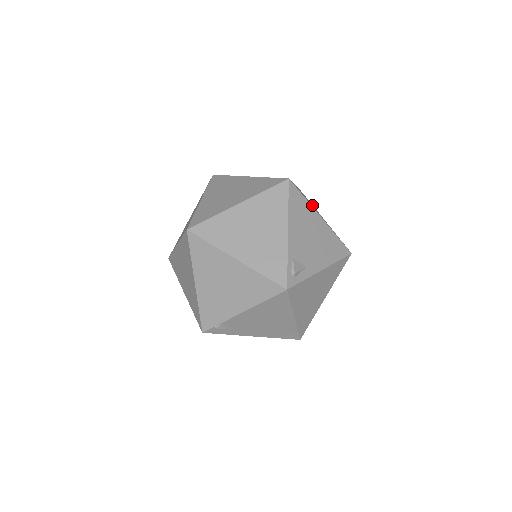
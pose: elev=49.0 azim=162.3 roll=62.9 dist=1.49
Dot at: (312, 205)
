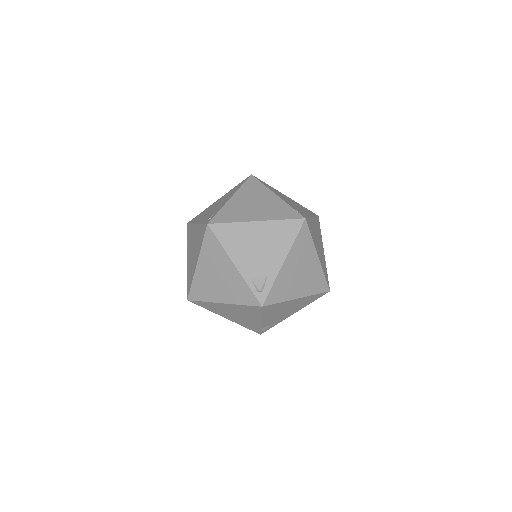
Dot at: (257, 195)
